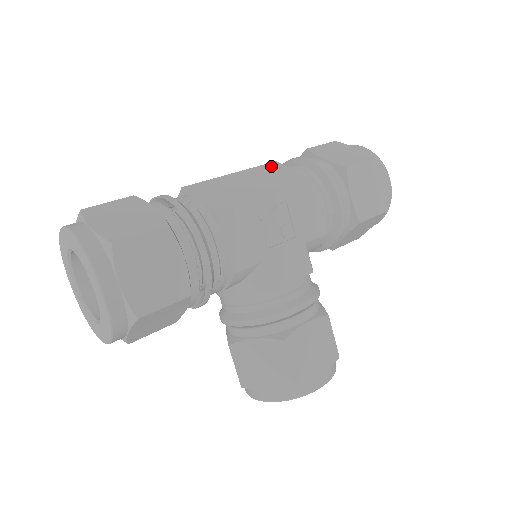
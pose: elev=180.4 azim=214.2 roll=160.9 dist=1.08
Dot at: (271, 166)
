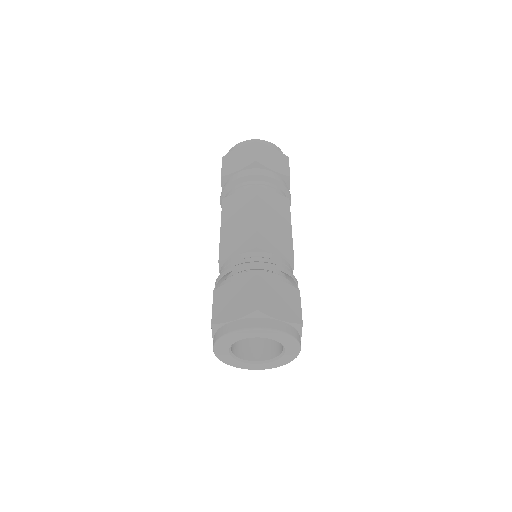
Dot at: (261, 193)
